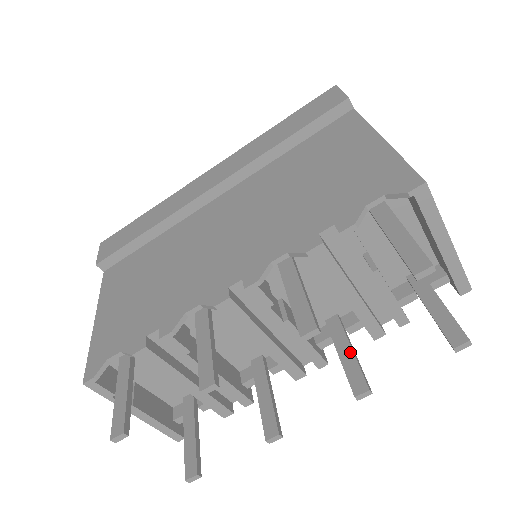
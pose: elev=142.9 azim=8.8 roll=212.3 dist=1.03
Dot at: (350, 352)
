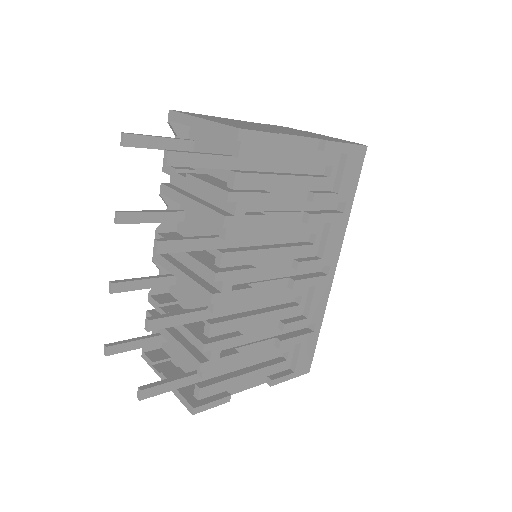
Dot at: (190, 239)
